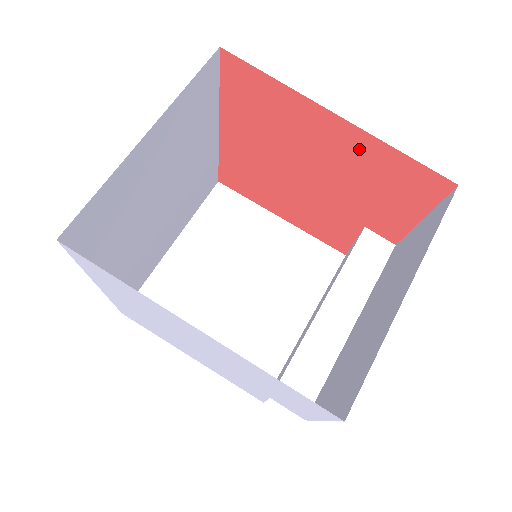
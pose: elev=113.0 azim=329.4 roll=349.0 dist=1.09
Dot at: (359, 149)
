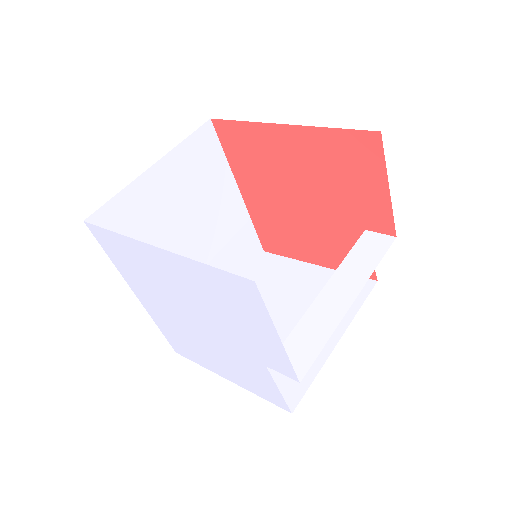
Dot at: (312, 146)
